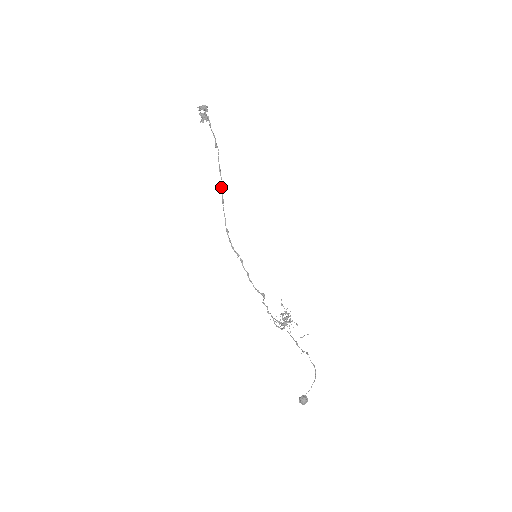
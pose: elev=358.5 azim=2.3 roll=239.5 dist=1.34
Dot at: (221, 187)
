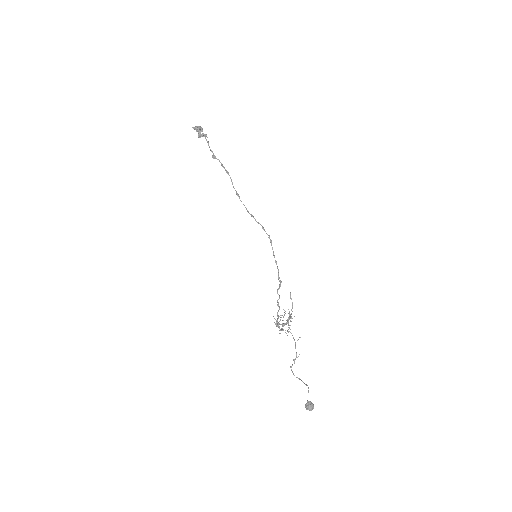
Dot at: occluded
